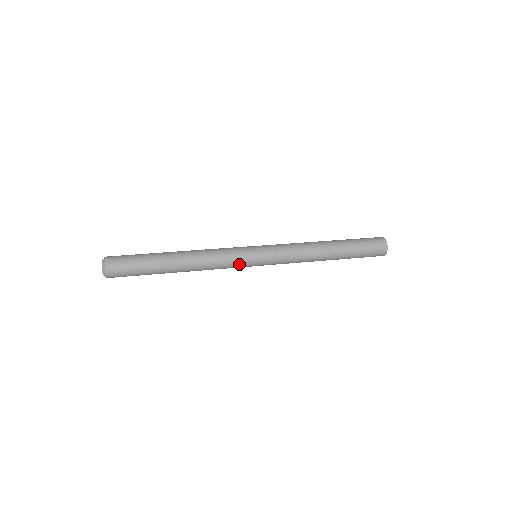
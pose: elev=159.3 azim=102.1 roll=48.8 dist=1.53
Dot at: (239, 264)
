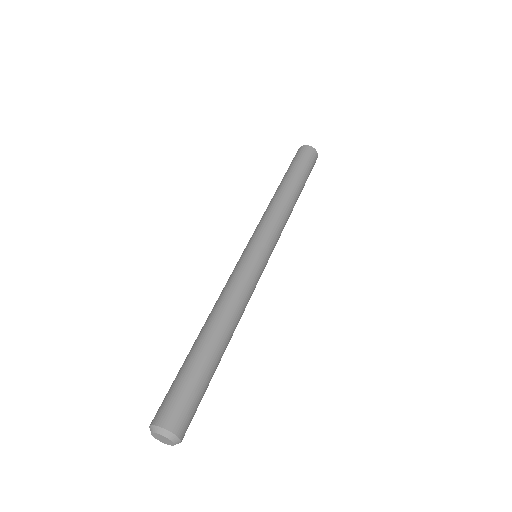
Dot at: (258, 275)
